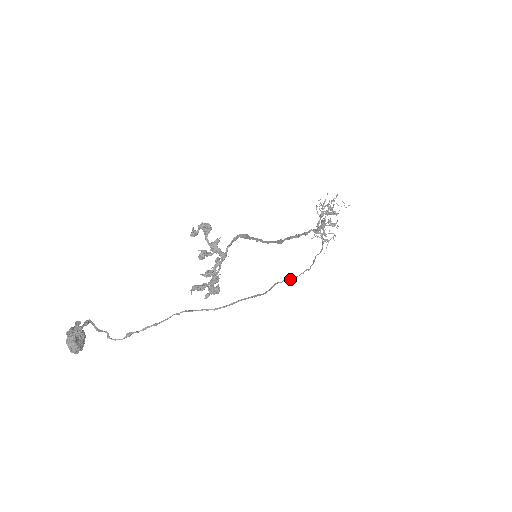
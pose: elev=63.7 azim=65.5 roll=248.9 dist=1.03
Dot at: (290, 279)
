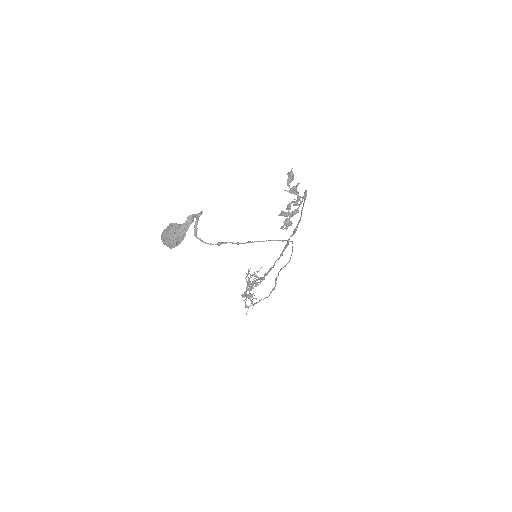
Dot at: occluded
